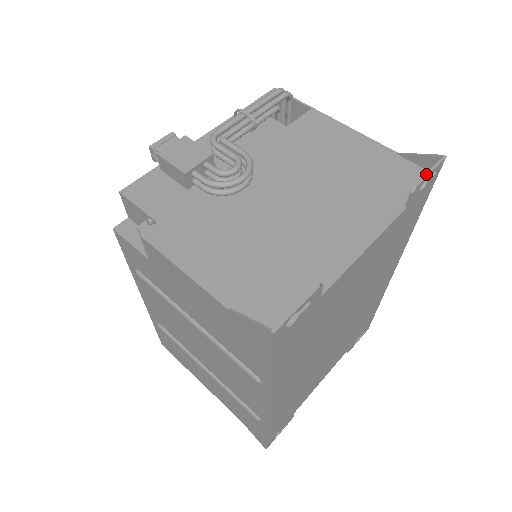
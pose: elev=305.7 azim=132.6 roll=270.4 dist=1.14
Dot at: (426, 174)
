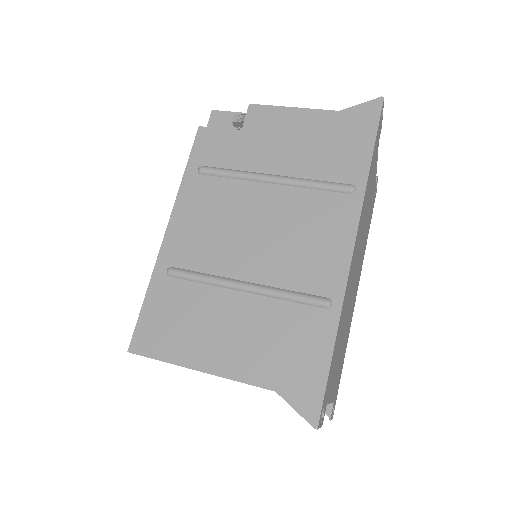
Dot at: occluded
